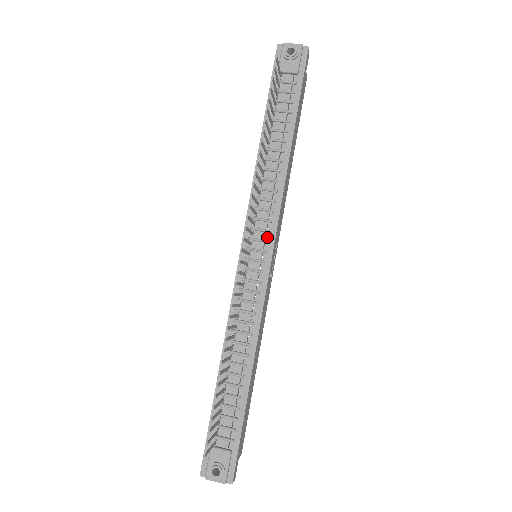
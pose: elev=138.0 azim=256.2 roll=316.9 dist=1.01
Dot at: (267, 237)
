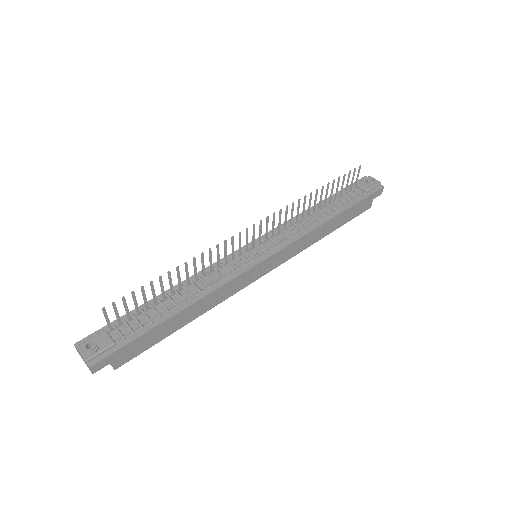
Dot at: (274, 247)
